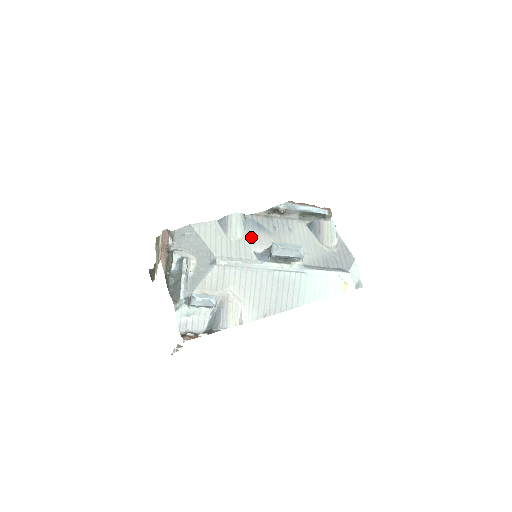
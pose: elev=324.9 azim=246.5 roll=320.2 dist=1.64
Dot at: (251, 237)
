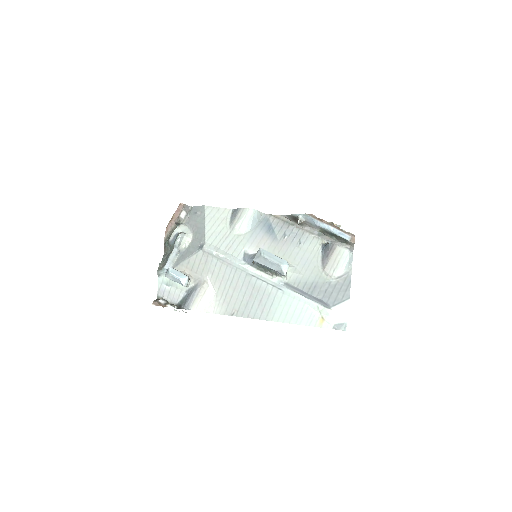
Dot at: (253, 236)
